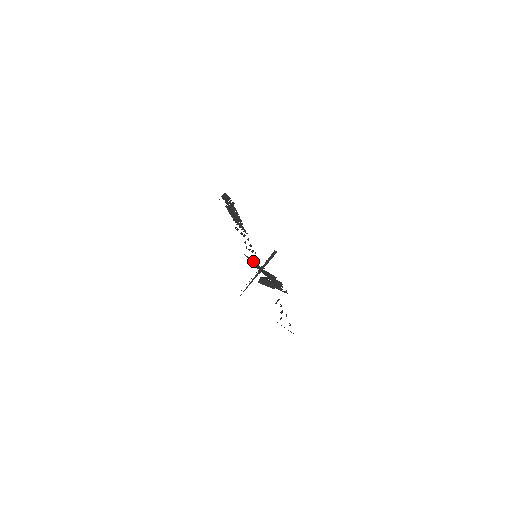
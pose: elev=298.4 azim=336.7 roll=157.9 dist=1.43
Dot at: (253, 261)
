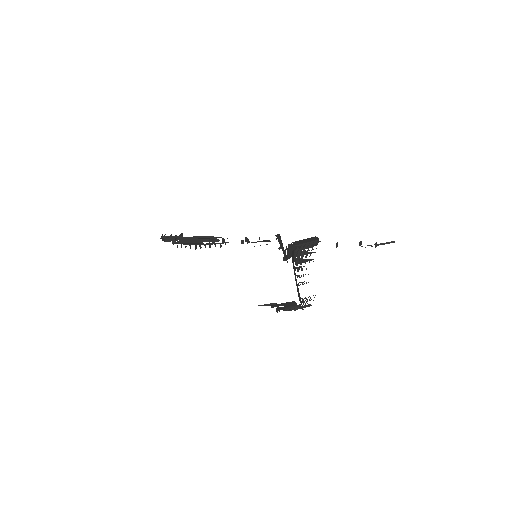
Dot at: (266, 240)
